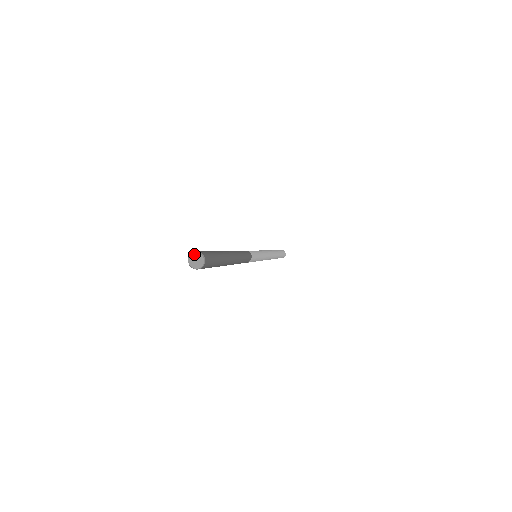
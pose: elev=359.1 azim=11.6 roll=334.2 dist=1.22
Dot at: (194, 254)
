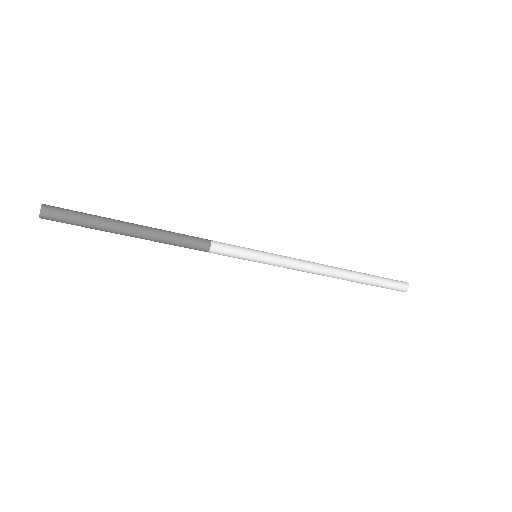
Dot at: (42, 205)
